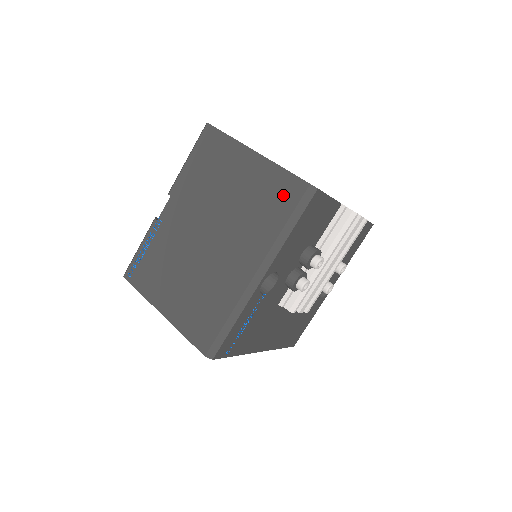
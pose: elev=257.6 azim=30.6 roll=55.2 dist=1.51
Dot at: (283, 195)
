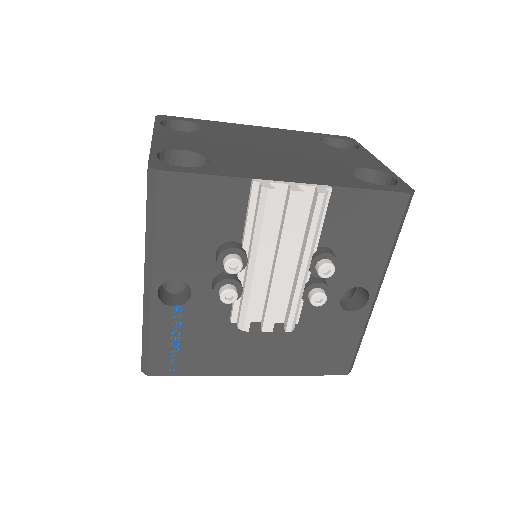
Dot at: occluded
